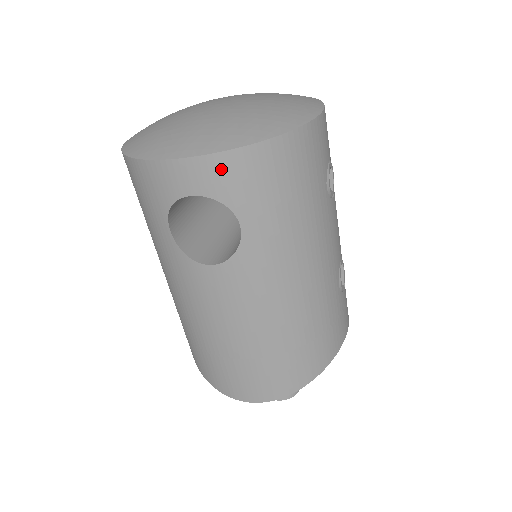
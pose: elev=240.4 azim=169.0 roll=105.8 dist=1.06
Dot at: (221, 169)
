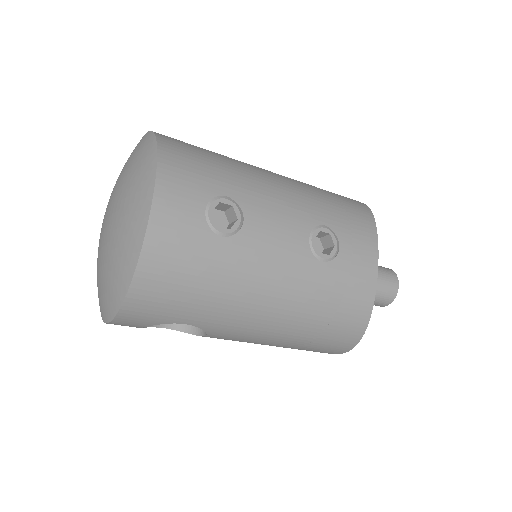
Dot at: (130, 318)
